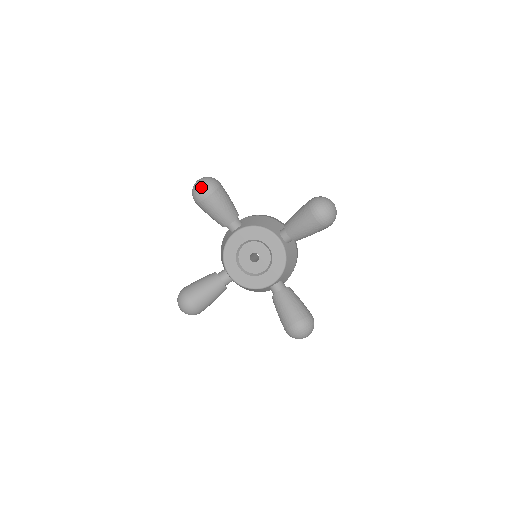
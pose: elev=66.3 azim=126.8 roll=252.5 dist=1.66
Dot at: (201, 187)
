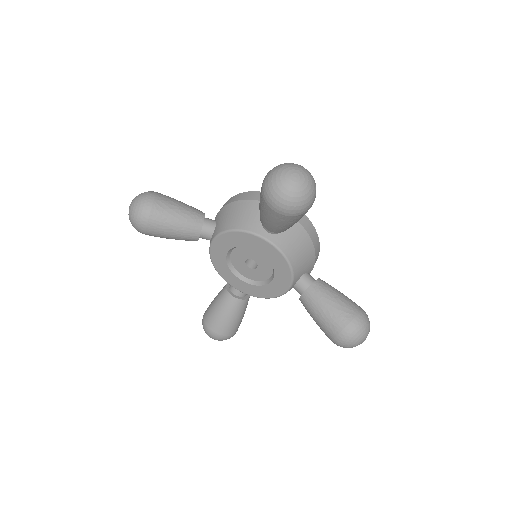
Dot at: (132, 220)
